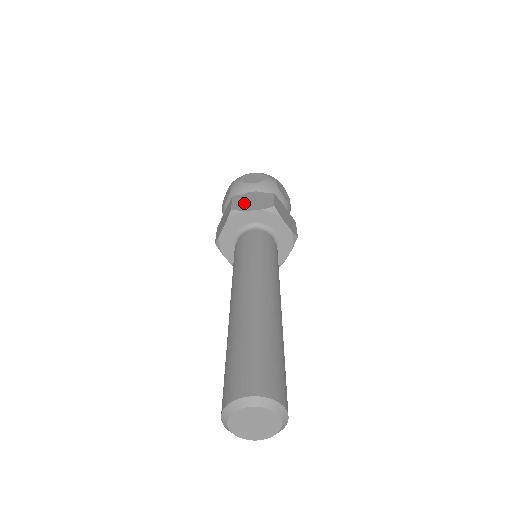
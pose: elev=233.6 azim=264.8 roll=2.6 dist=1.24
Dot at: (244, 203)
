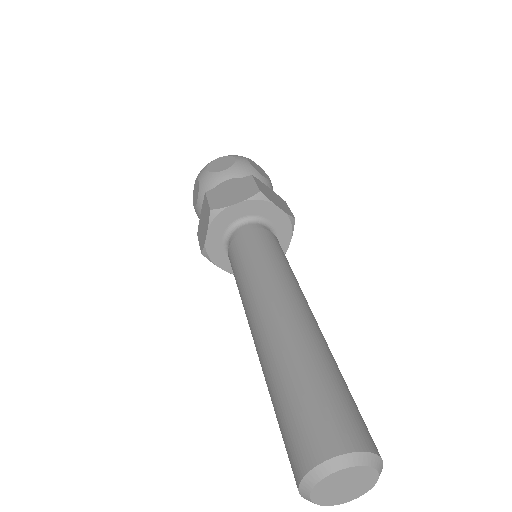
Dot at: (222, 197)
